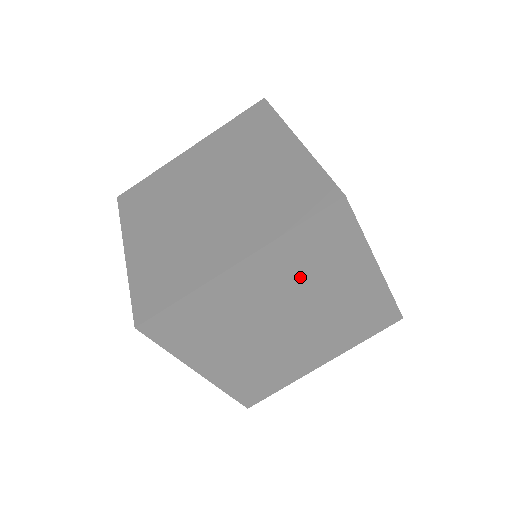
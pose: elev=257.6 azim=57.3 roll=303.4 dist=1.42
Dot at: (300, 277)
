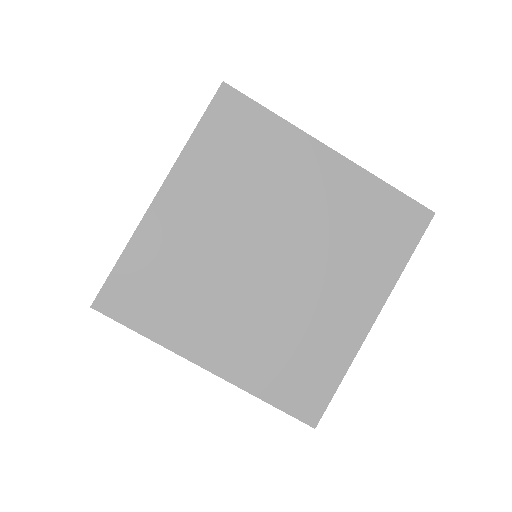
Dot at: (241, 190)
